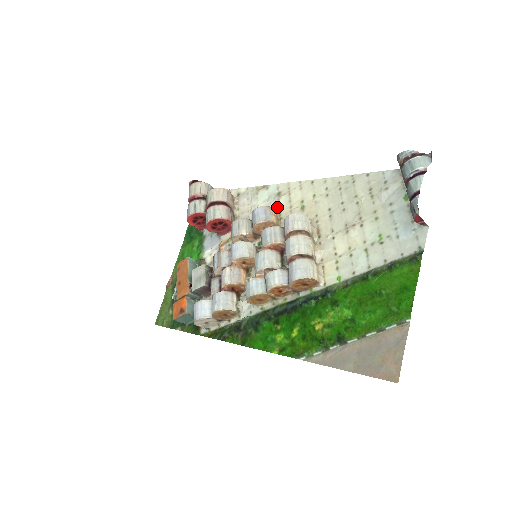
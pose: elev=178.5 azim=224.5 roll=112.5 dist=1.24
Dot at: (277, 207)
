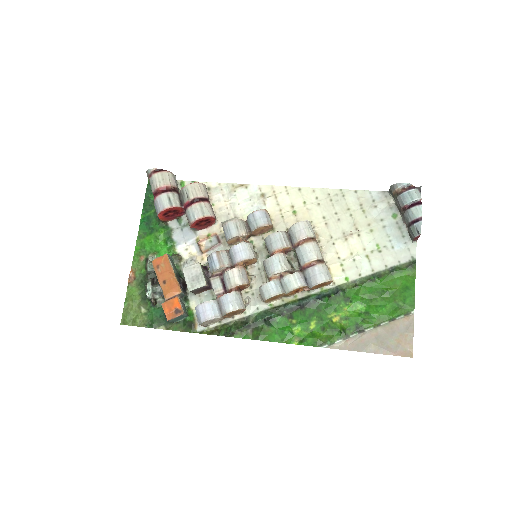
Dot at: (264, 208)
